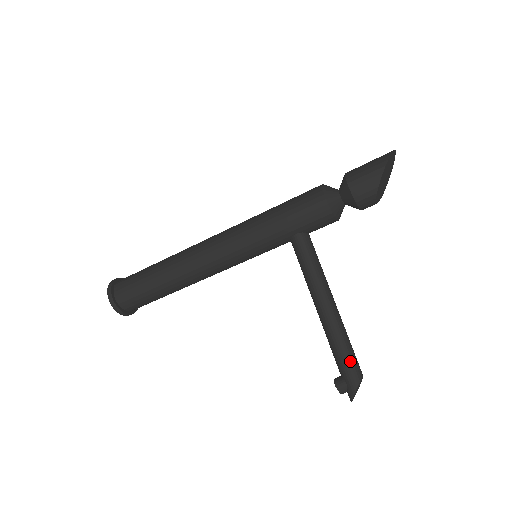
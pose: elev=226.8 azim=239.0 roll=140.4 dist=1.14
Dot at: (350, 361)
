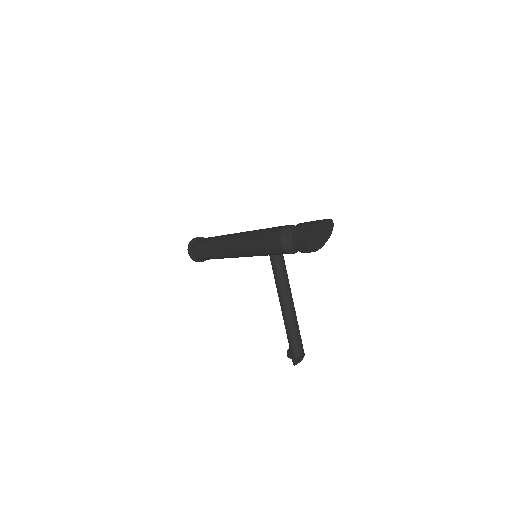
Dot at: (293, 344)
